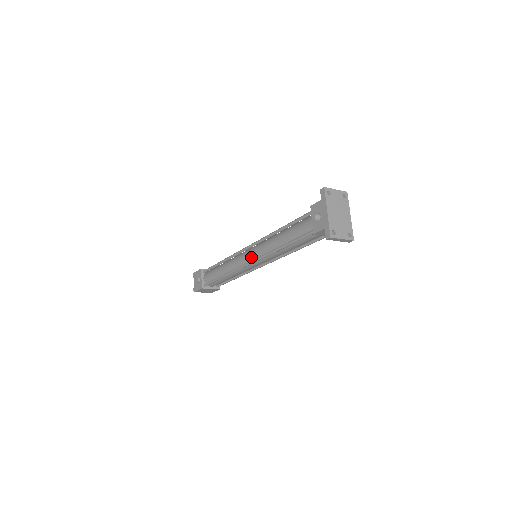
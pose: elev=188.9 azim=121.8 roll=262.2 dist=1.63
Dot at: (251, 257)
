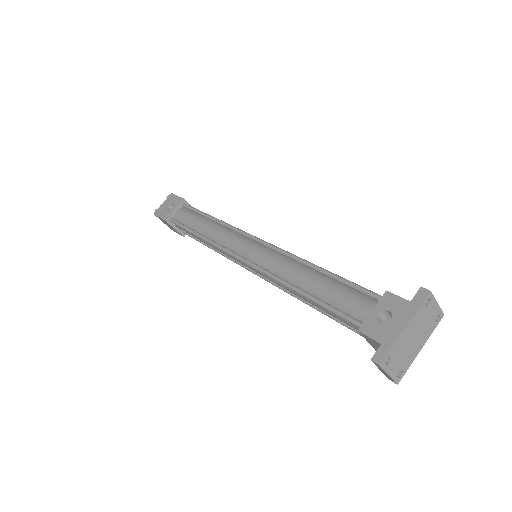
Dot at: (250, 255)
